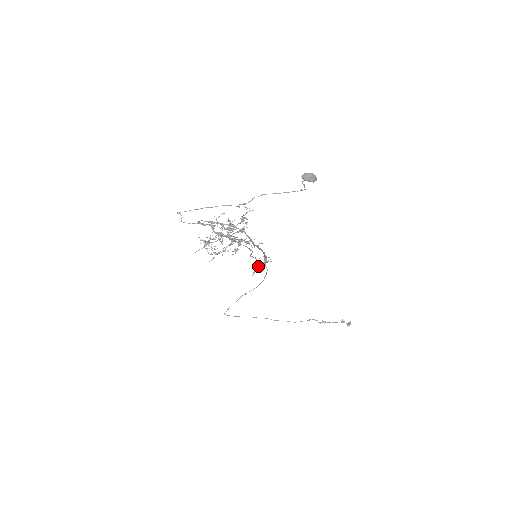
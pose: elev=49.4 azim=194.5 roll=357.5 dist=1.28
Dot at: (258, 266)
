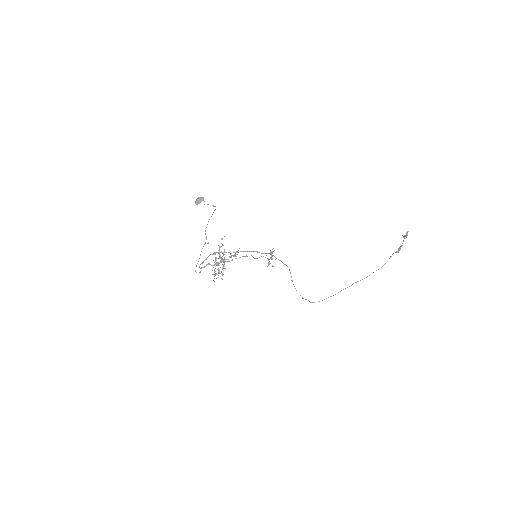
Dot at: occluded
